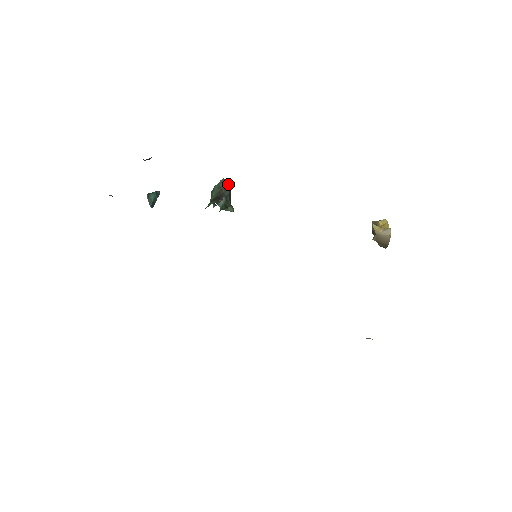
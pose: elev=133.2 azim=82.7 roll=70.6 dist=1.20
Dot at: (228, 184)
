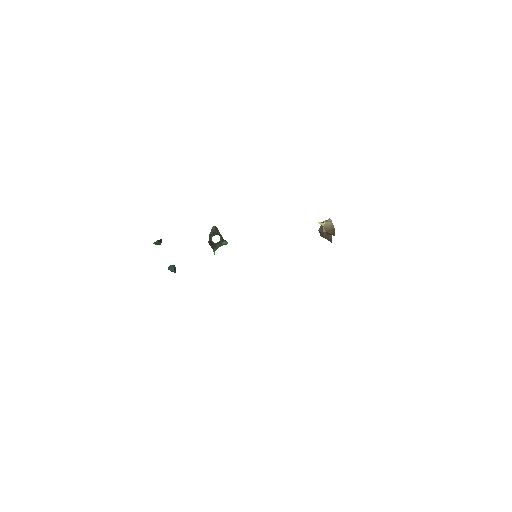
Dot at: (217, 228)
